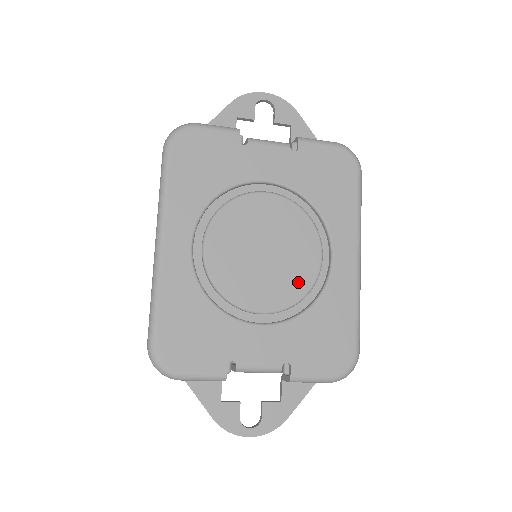
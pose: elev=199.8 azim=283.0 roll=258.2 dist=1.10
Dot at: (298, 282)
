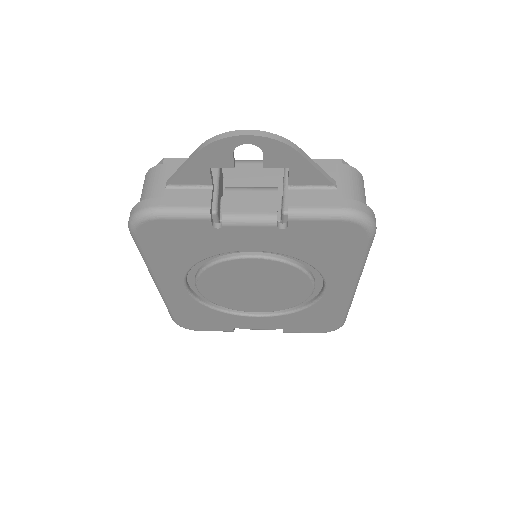
Dot at: (289, 301)
